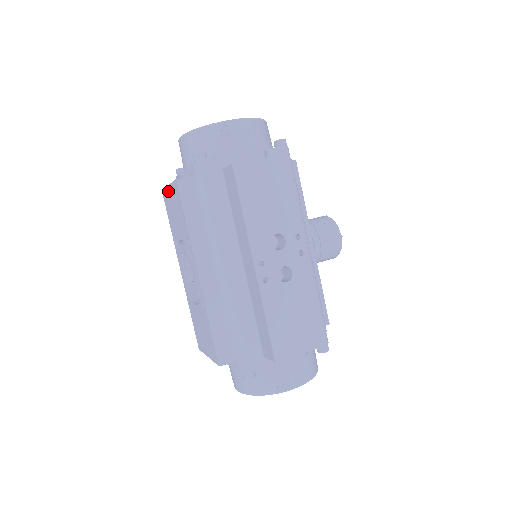
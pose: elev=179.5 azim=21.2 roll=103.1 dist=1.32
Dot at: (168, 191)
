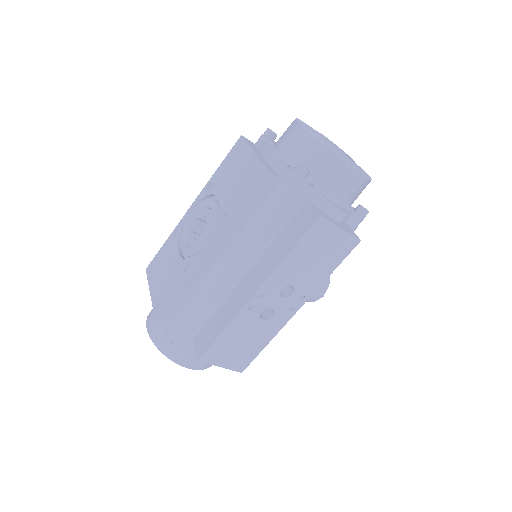
Dot at: (248, 153)
